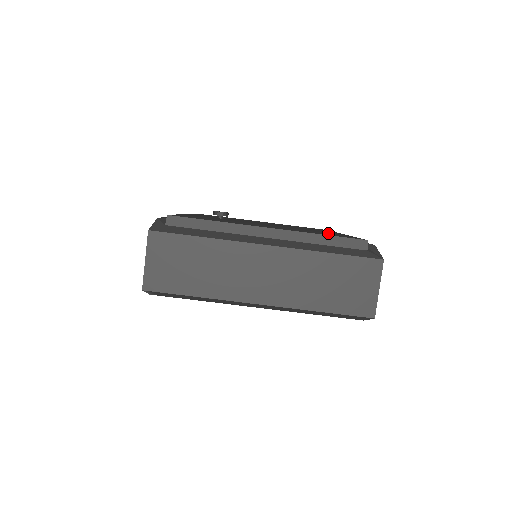
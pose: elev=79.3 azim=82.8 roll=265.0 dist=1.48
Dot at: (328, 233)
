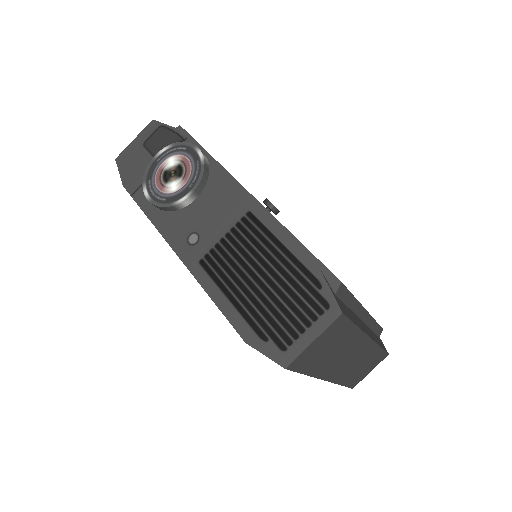
Dot at: occluded
